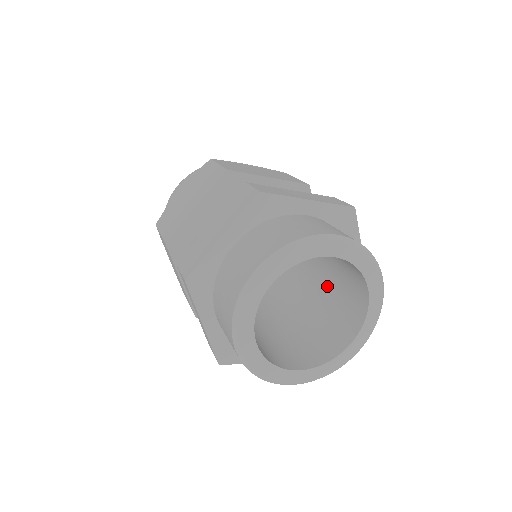
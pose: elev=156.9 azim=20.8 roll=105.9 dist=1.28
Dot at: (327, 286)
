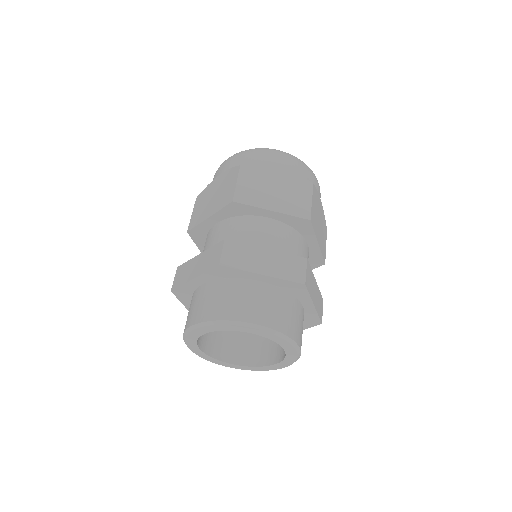
Dot at: occluded
